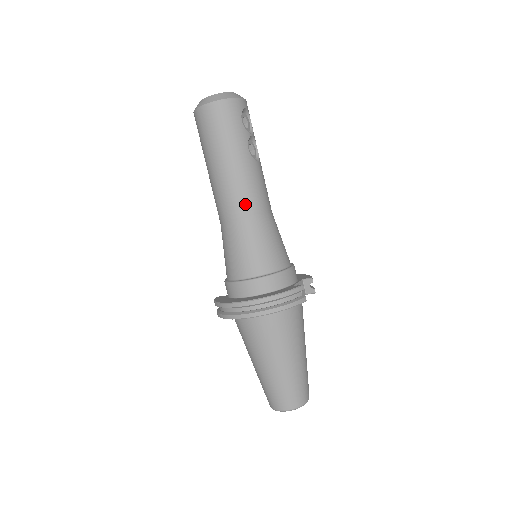
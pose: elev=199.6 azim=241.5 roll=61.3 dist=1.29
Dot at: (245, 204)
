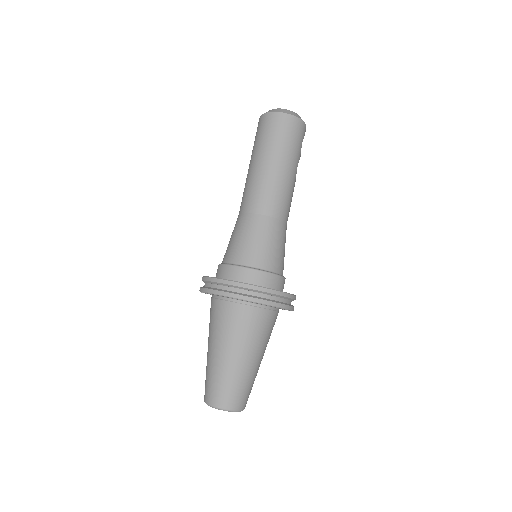
Dot at: (280, 206)
